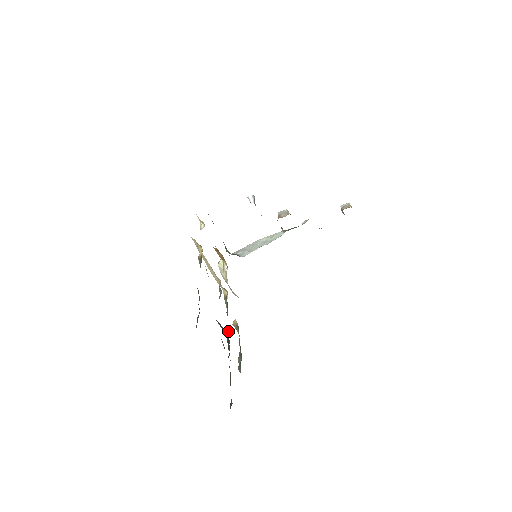
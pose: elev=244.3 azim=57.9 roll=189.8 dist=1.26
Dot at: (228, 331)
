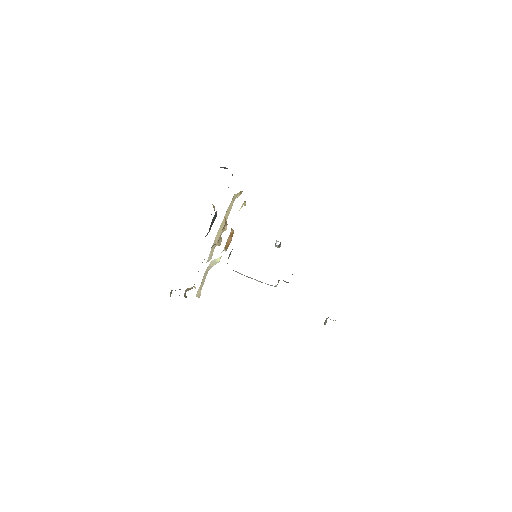
Dot at: occluded
